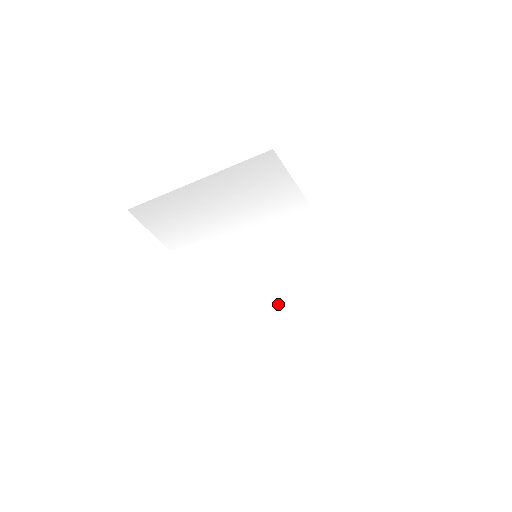
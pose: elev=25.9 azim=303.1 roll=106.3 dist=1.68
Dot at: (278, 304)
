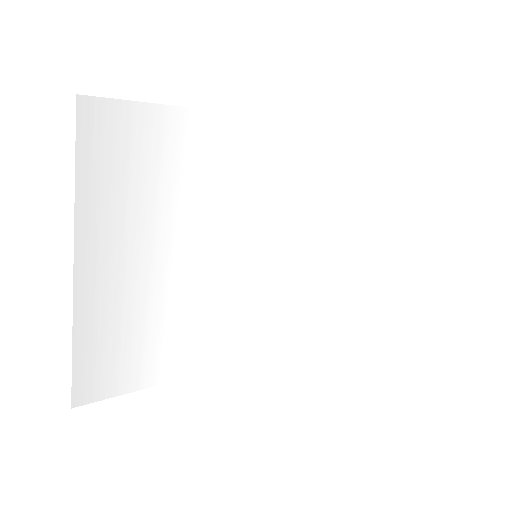
Dot at: (343, 273)
